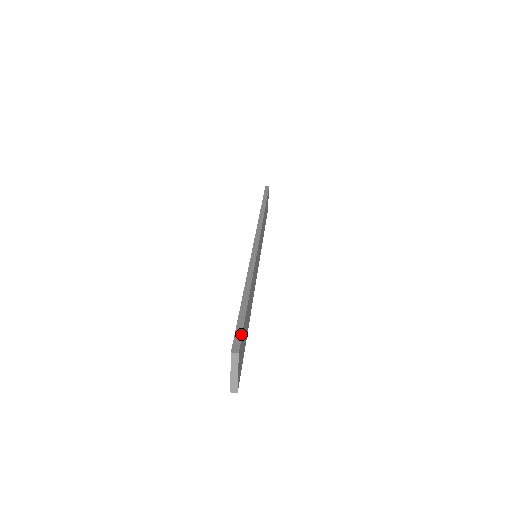
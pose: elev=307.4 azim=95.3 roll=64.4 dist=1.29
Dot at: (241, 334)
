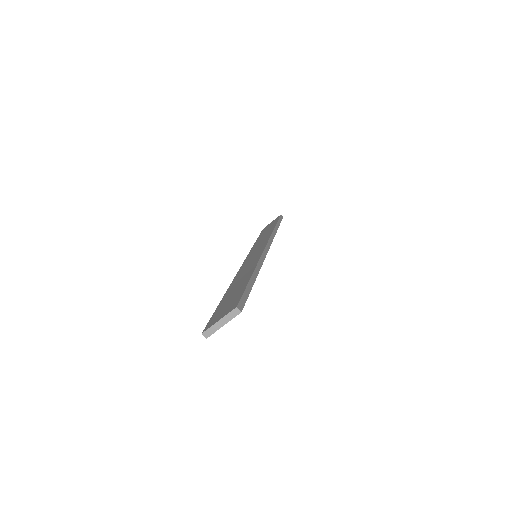
Dot at: occluded
